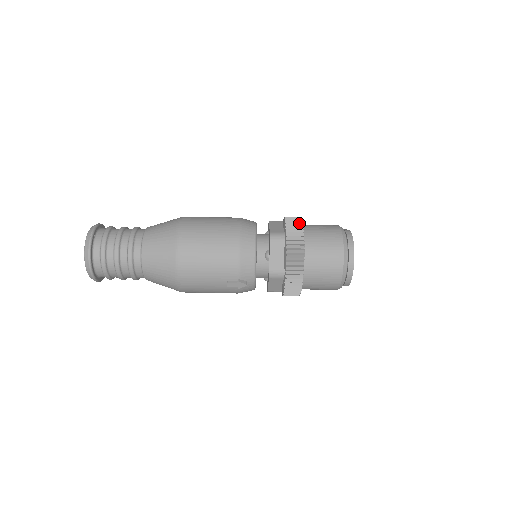
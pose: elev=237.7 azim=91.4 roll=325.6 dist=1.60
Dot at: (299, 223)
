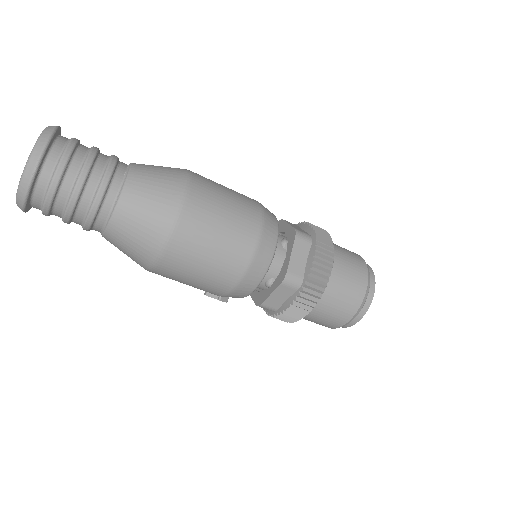
Dot at: (327, 273)
